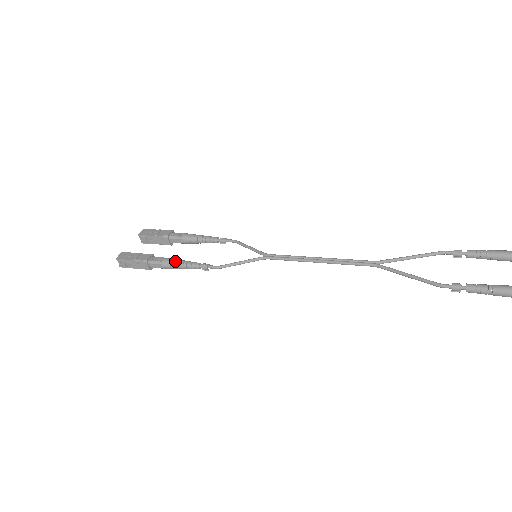
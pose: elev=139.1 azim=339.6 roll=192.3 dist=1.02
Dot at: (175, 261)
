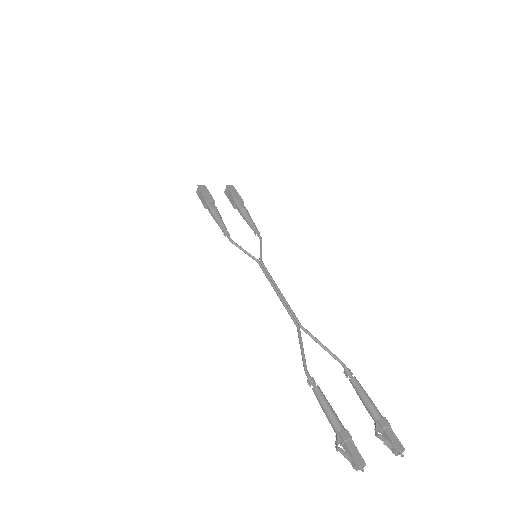
Dot at: (218, 215)
